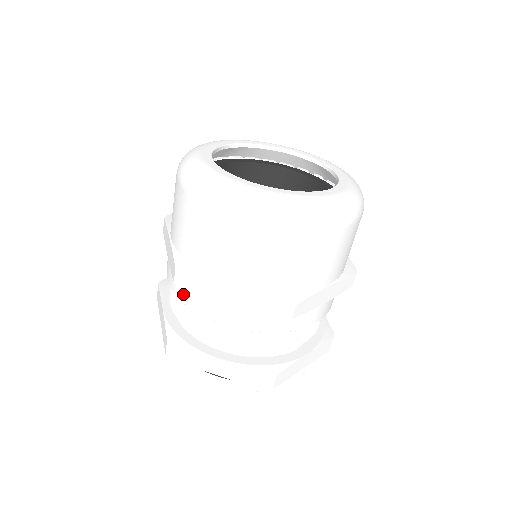
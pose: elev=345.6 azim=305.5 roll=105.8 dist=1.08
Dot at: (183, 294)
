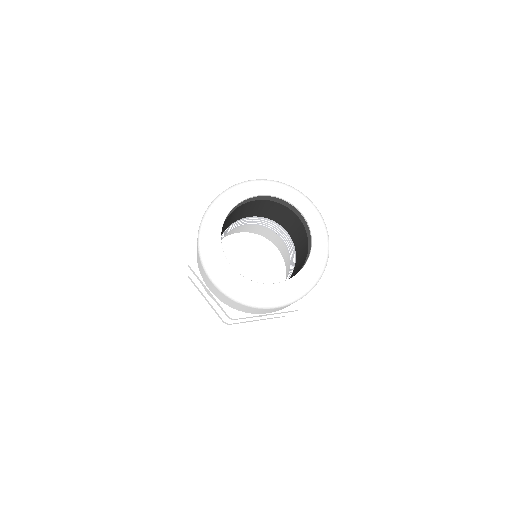
Dot at: occluded
